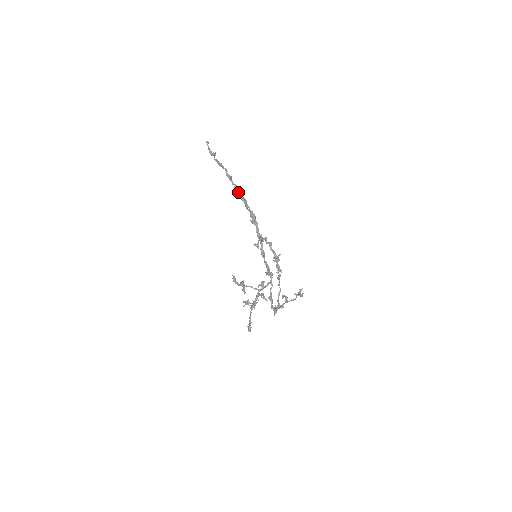
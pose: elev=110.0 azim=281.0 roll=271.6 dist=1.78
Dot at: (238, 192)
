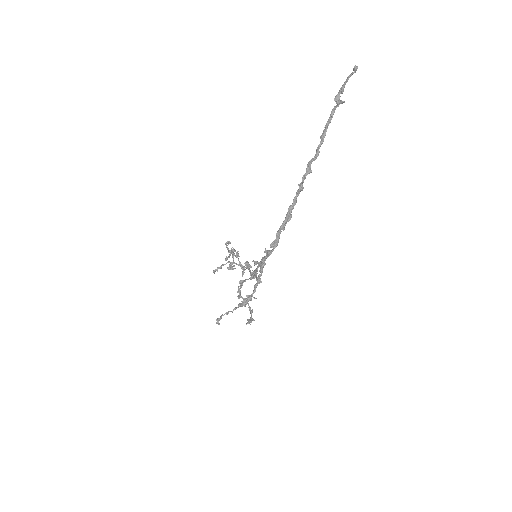
Dot at: (294, 201)
